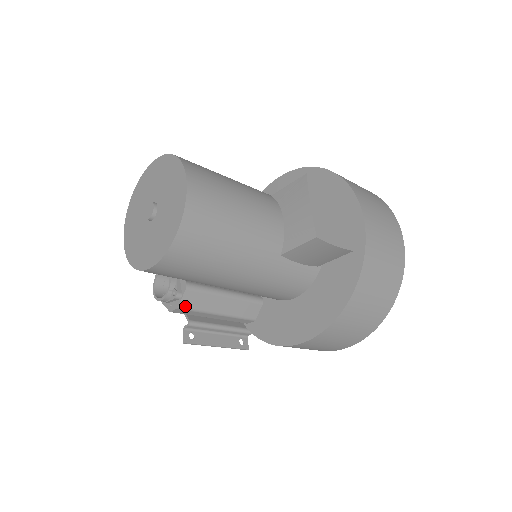
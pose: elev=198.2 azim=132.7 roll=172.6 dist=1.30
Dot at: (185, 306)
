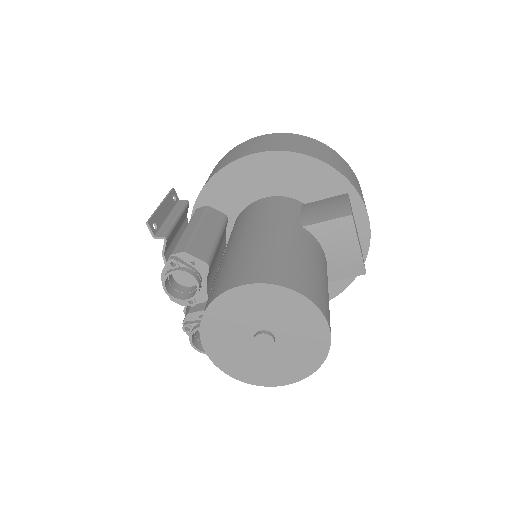
Dot at: occluded
